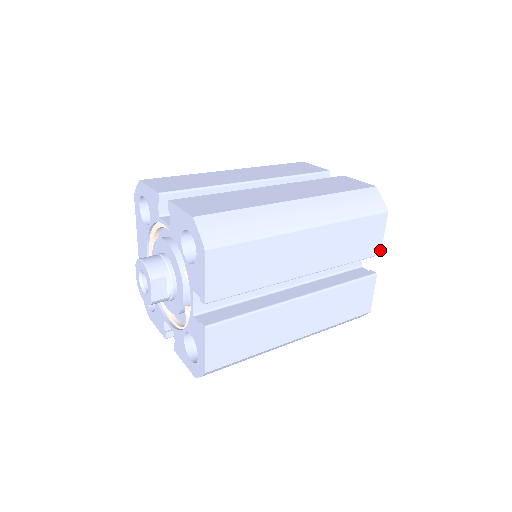
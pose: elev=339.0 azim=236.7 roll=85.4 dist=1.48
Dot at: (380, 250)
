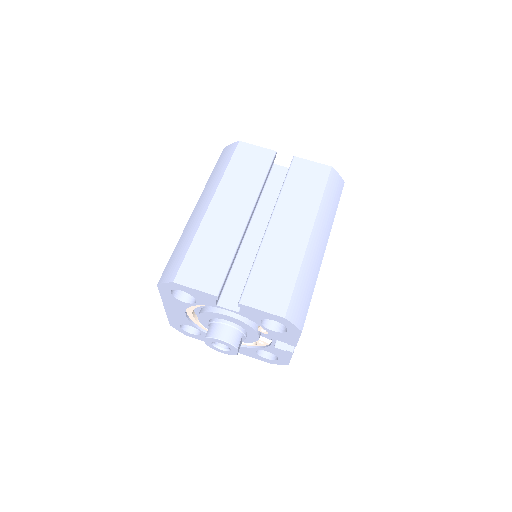
Dot at: occluded
